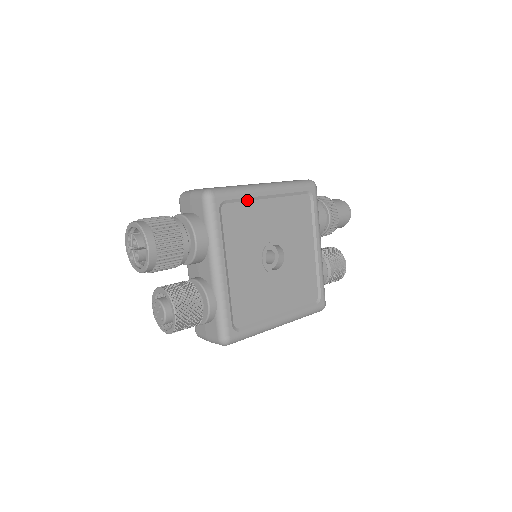
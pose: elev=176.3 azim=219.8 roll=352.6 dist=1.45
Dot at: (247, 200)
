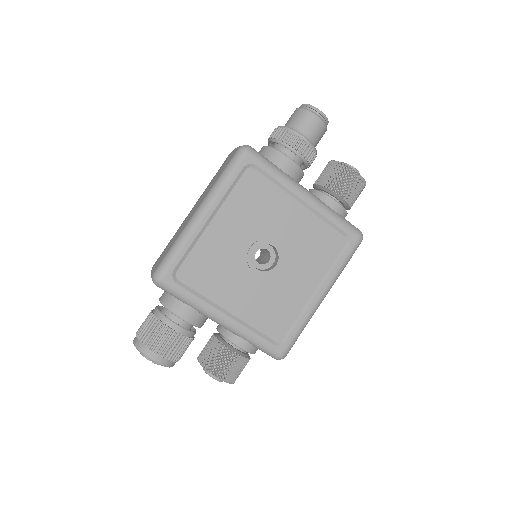
Dot at: (193, 246)
